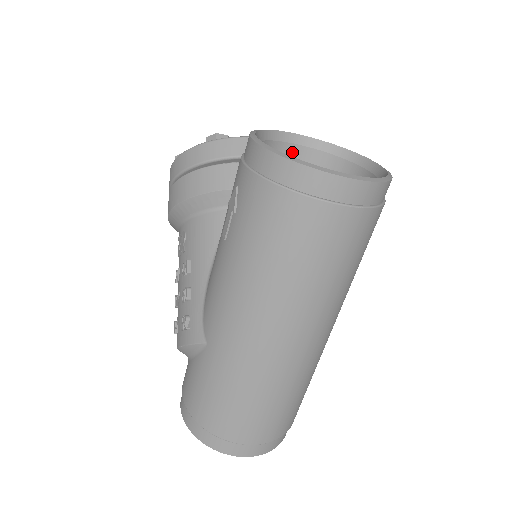
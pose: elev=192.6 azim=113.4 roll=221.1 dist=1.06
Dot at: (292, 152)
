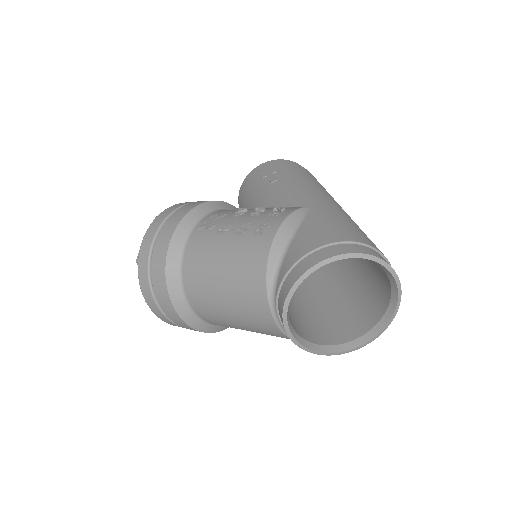
Dot at: occluded
